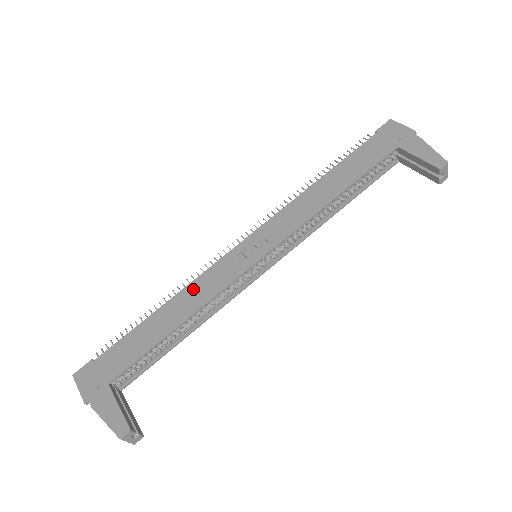
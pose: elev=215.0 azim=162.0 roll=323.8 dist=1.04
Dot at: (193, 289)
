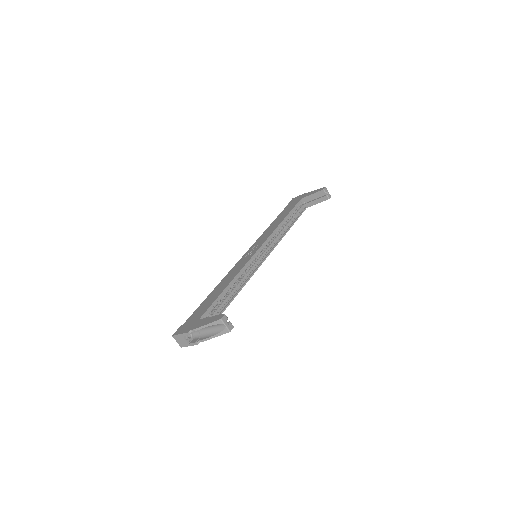
Dot at: (228, 275)
